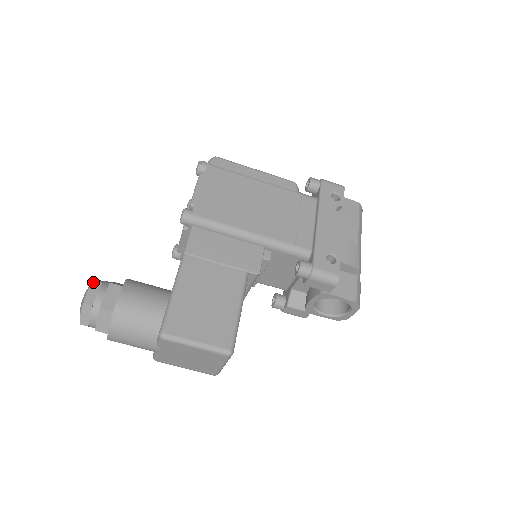
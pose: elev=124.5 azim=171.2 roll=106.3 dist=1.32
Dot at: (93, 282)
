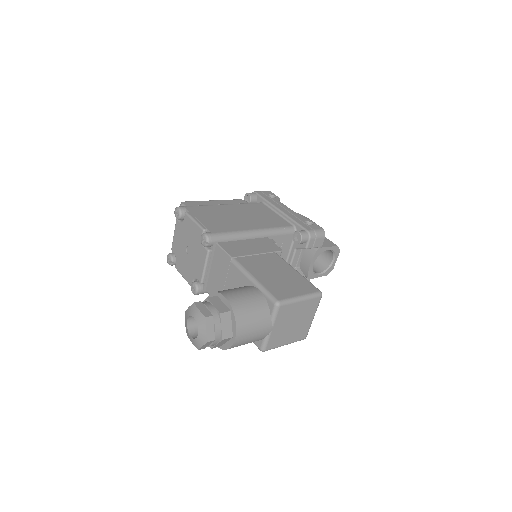
Dot at: (195, 303)
